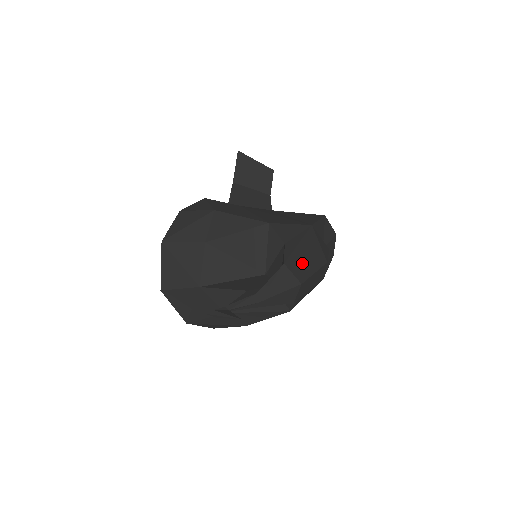
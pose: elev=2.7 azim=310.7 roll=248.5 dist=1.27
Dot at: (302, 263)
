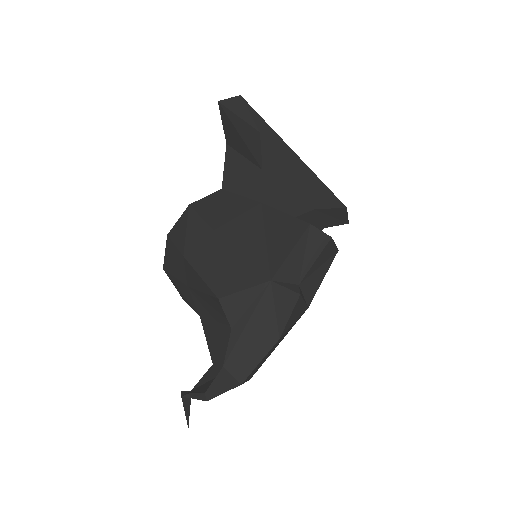
Dot at: (245, 356)
